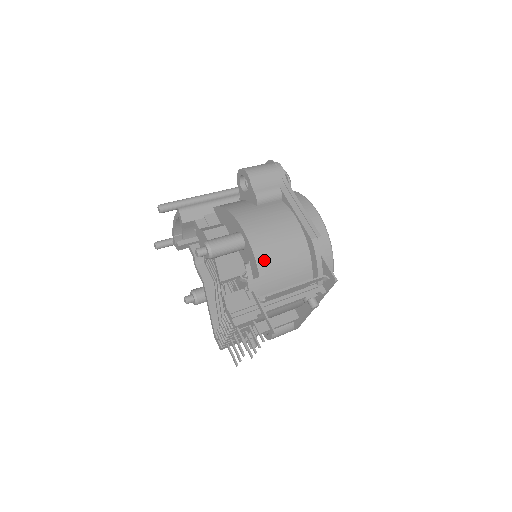
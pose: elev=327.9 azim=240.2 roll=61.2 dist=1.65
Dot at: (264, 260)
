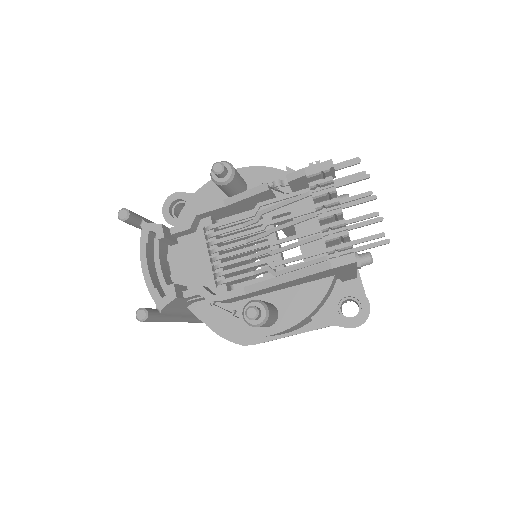
Dot at: occluded
